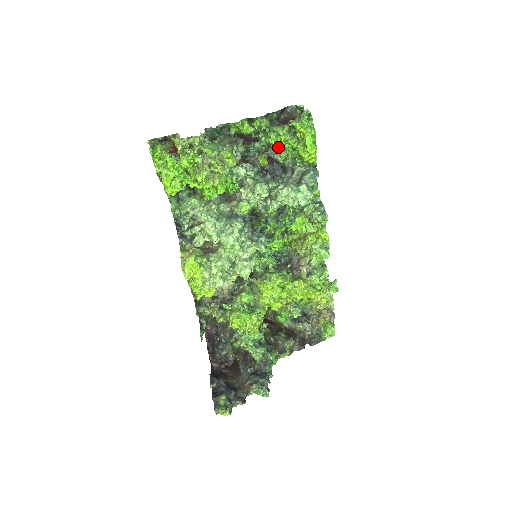
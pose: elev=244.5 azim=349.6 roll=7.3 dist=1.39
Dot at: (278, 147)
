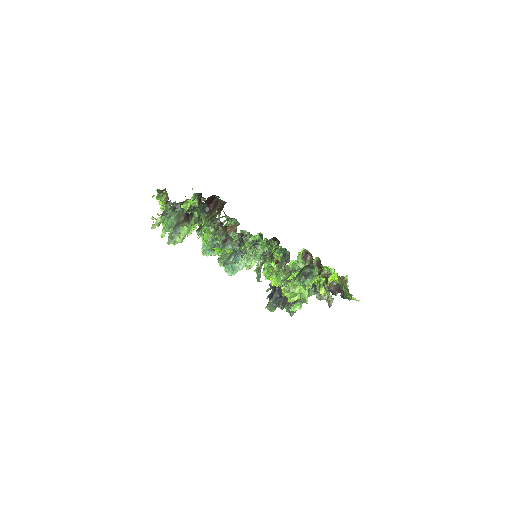
Dot at: occluded
